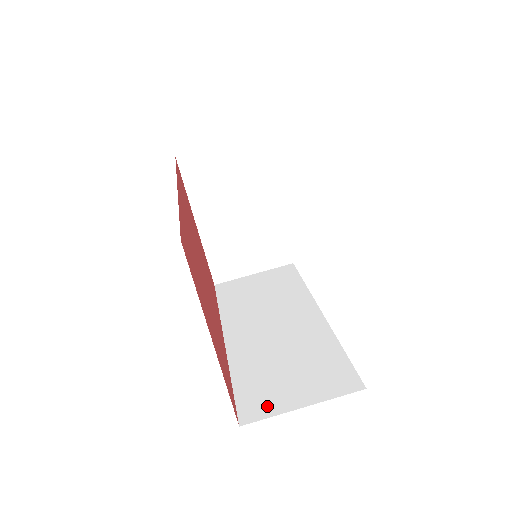
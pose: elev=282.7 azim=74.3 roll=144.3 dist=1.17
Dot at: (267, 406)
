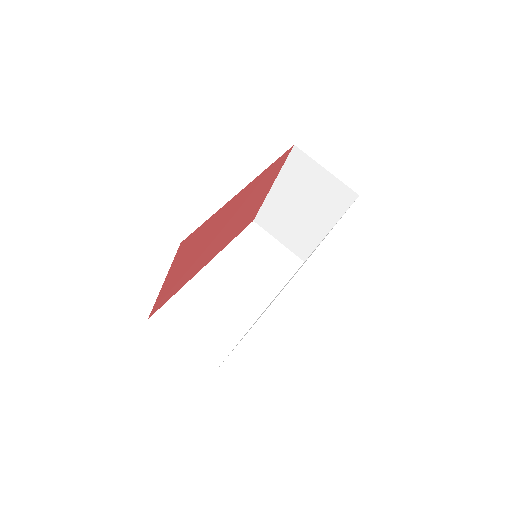
Dot at: (170, 326)
